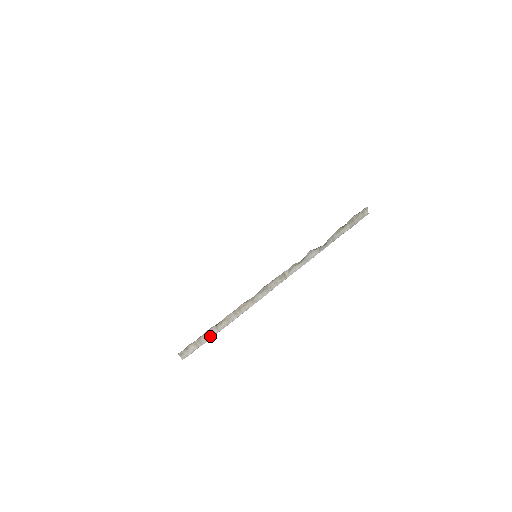
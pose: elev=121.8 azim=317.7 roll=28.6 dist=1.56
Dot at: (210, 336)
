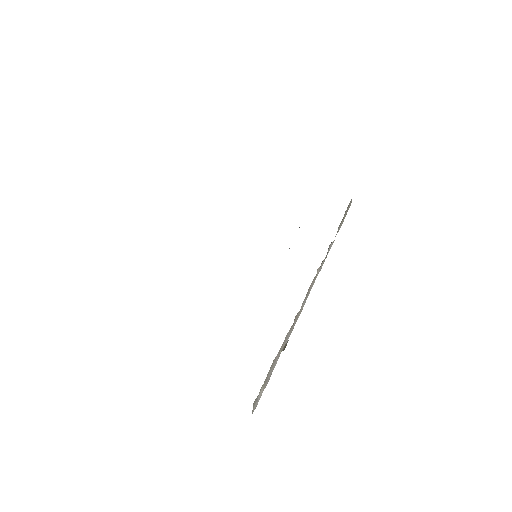
Dot at: (273, 368)
